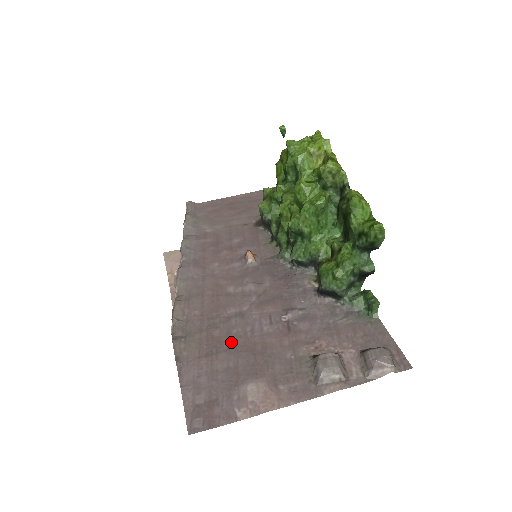
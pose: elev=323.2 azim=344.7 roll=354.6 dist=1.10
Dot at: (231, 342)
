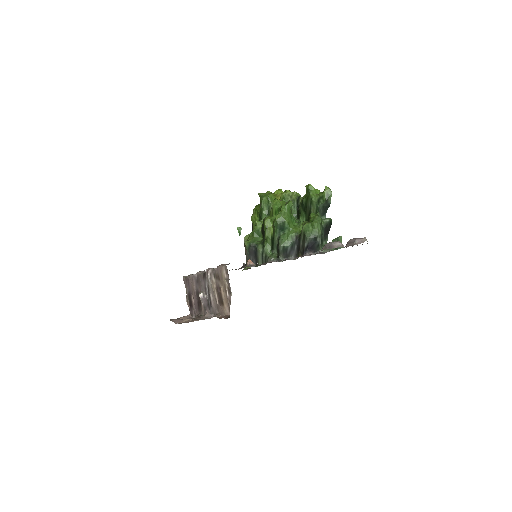
Dot at: occluded
